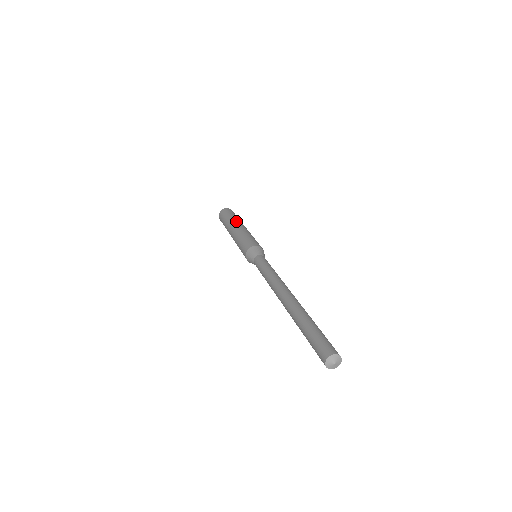
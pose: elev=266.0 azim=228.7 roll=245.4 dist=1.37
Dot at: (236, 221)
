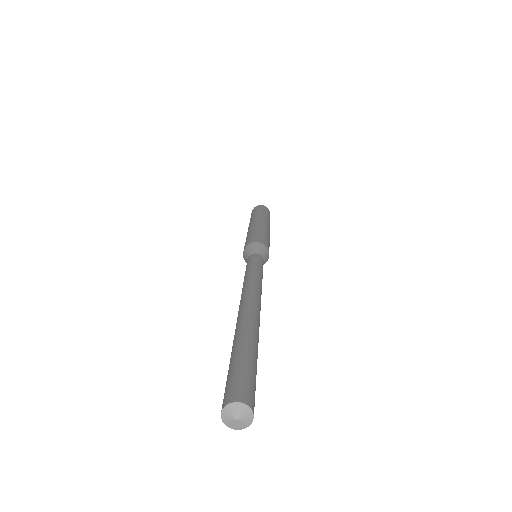
Dot at: occluded
